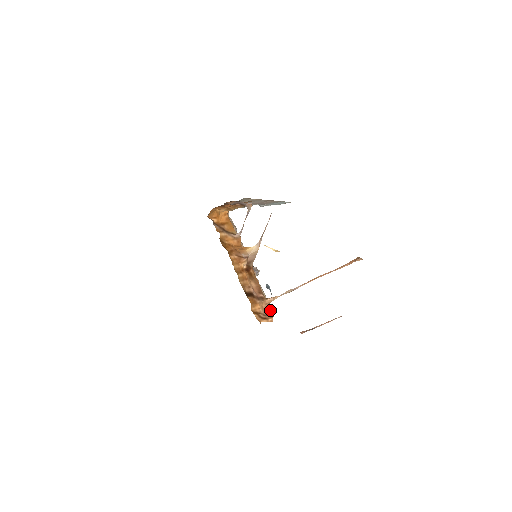
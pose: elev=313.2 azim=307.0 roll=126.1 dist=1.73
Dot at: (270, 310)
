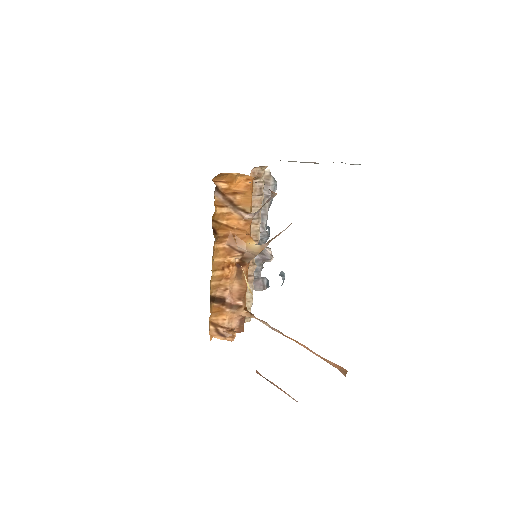
Dot at: (243, 322)
